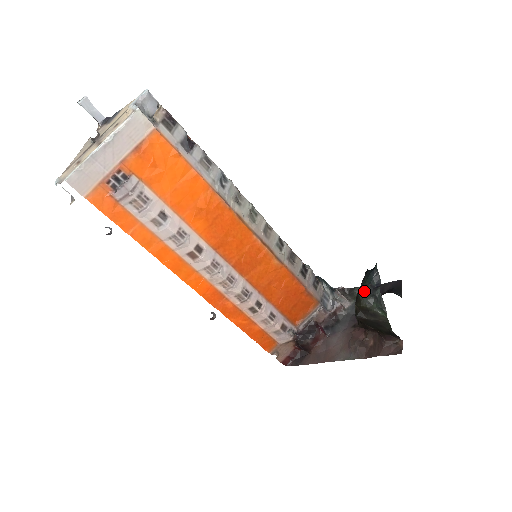
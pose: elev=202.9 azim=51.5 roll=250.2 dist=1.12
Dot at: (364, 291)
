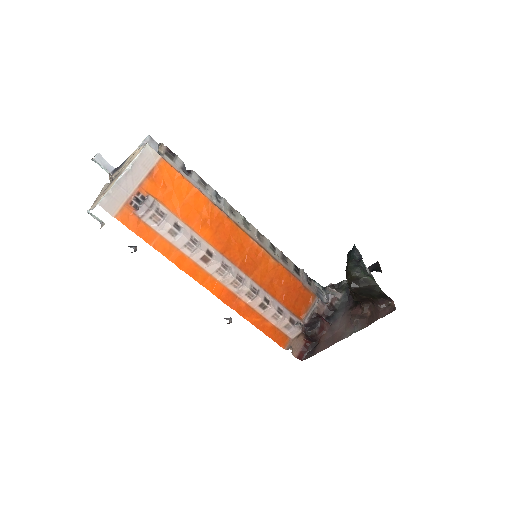
Dot at: (351, 265)
